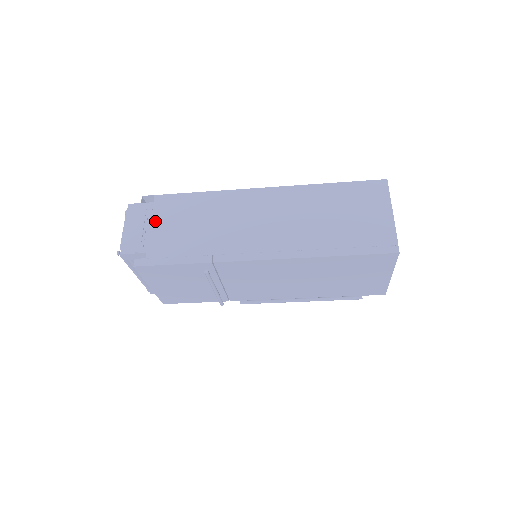
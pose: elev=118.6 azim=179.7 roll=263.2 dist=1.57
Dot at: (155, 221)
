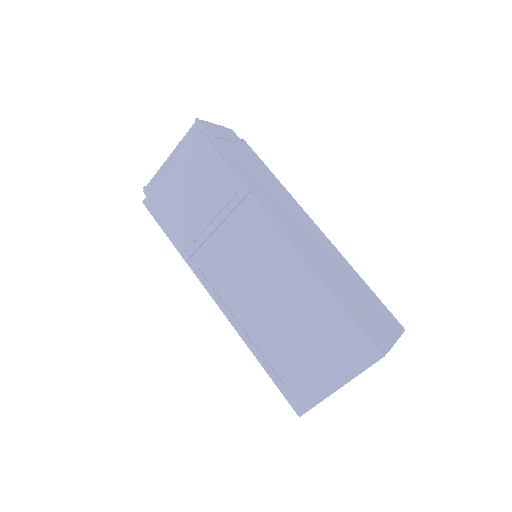
Dot at: (238, 148)
